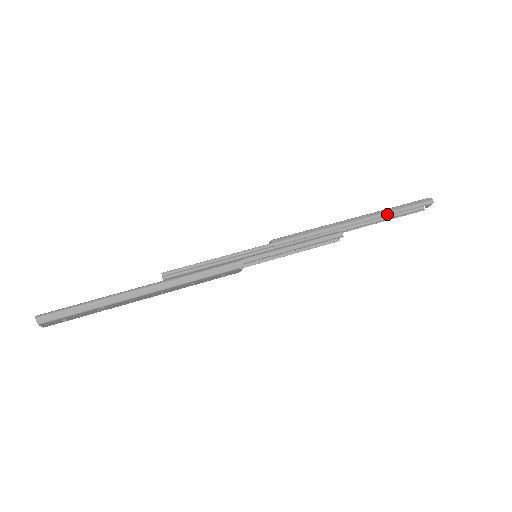
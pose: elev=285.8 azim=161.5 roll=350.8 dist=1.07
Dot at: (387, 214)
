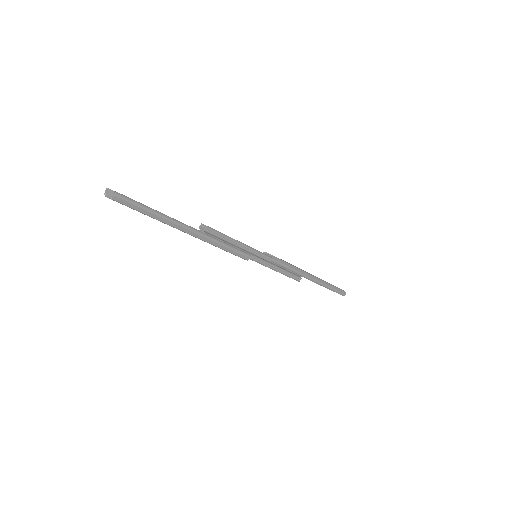
Dot at: (326, 286)
